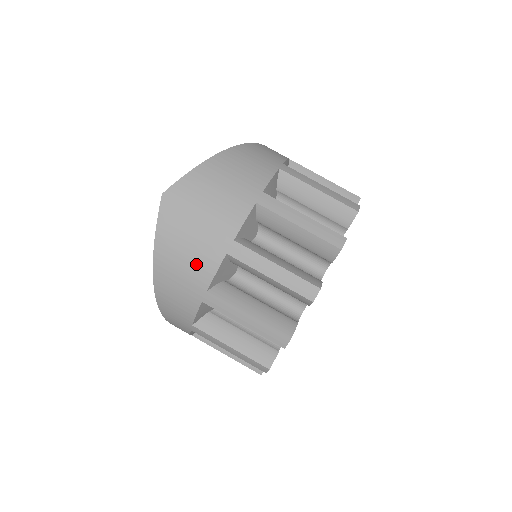
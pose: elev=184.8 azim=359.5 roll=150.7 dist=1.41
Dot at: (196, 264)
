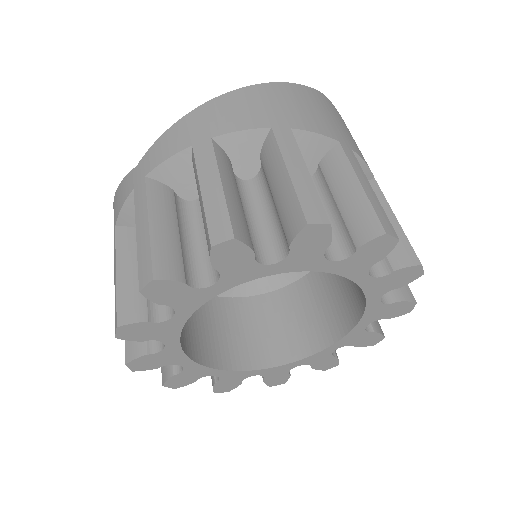
Dot at: (307, 116)
